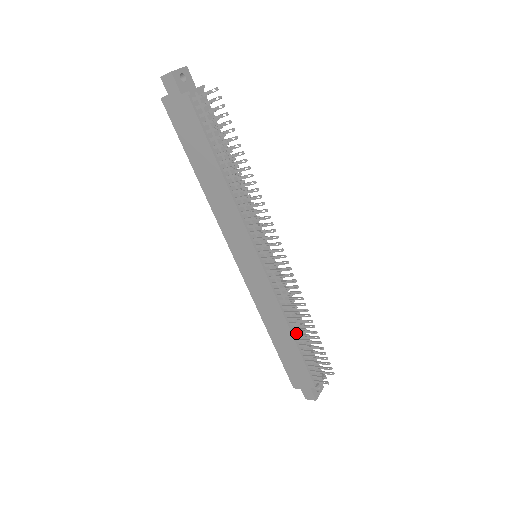
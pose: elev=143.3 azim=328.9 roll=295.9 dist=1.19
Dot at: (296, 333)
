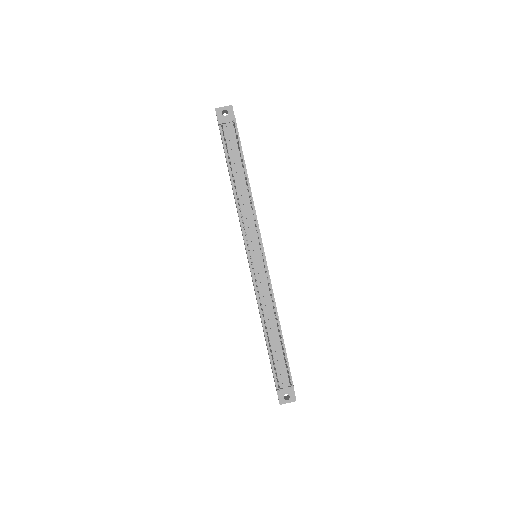
Dot at: (267, 332)
